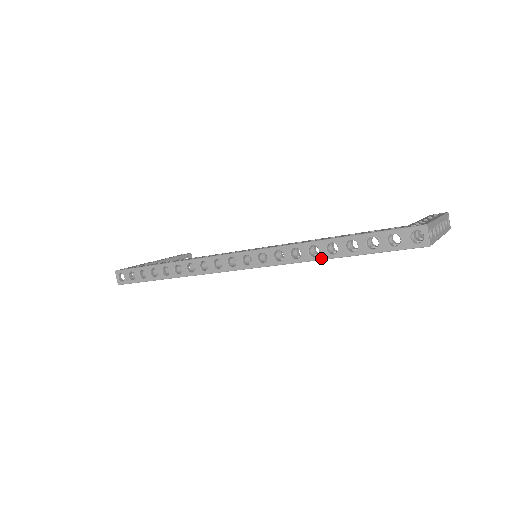
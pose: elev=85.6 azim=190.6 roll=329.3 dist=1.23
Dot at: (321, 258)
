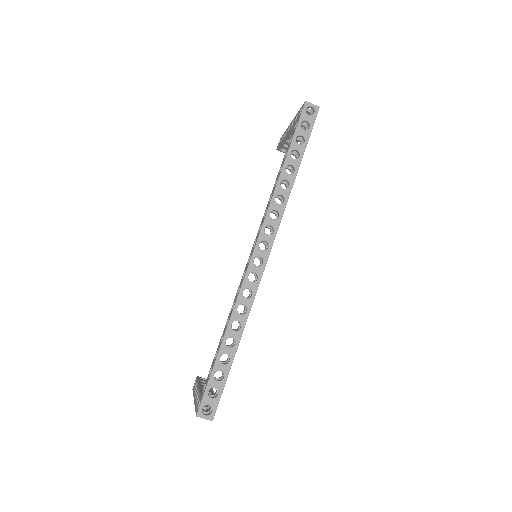
Dot at: (293, 182)
